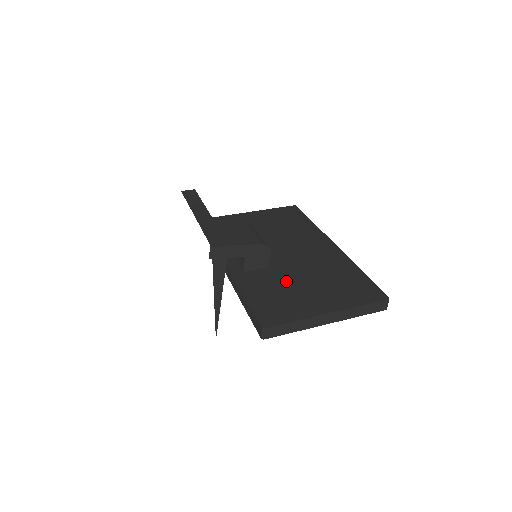
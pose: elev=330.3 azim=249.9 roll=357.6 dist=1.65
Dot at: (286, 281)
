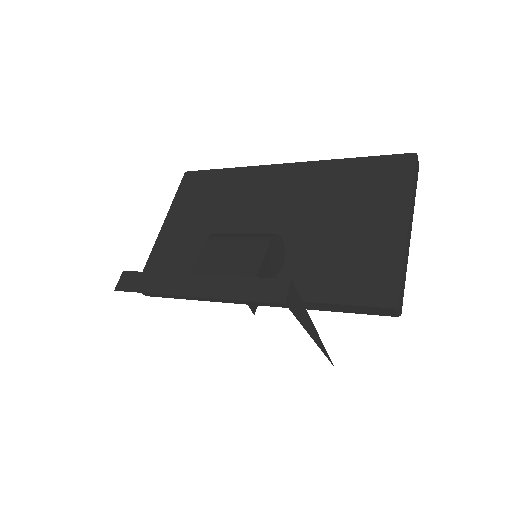
Dot at: (323, 243)
